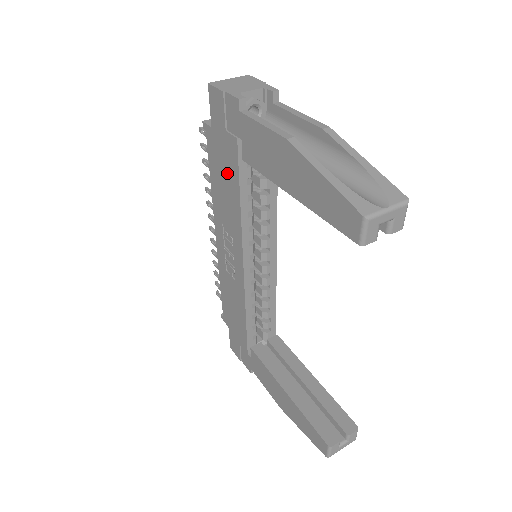
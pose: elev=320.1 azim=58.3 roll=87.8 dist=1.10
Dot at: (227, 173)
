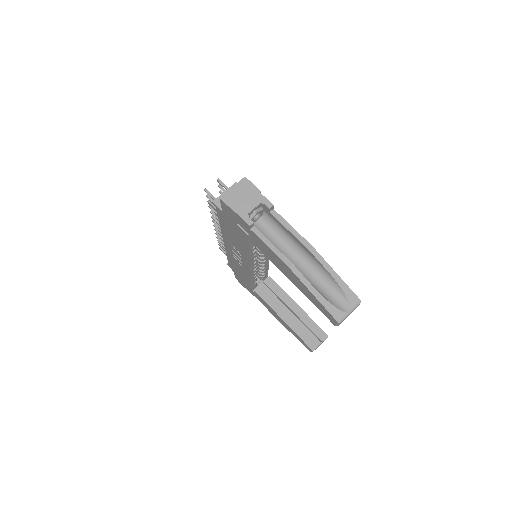
Dot at: (237, 235)
